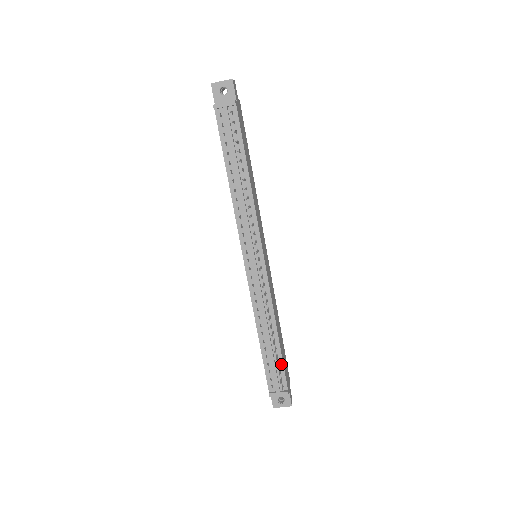
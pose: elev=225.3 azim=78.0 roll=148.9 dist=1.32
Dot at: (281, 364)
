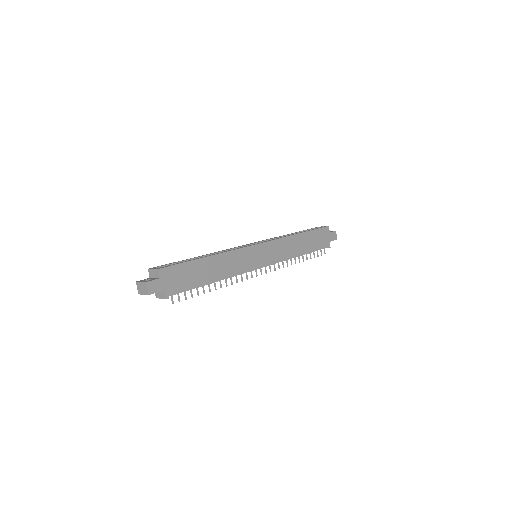
Dot at: (315, 250)
